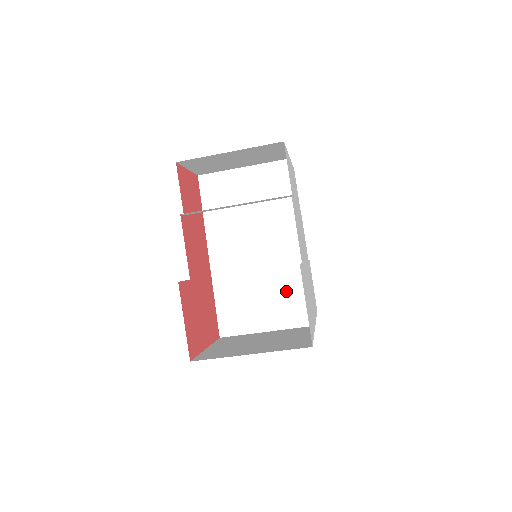
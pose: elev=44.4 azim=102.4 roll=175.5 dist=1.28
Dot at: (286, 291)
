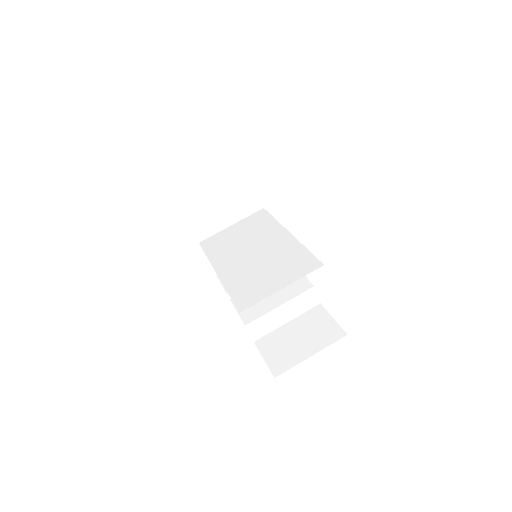
Dot at: (289, 260)
